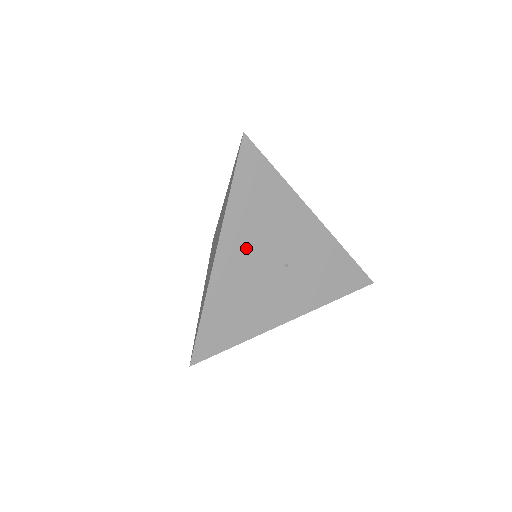
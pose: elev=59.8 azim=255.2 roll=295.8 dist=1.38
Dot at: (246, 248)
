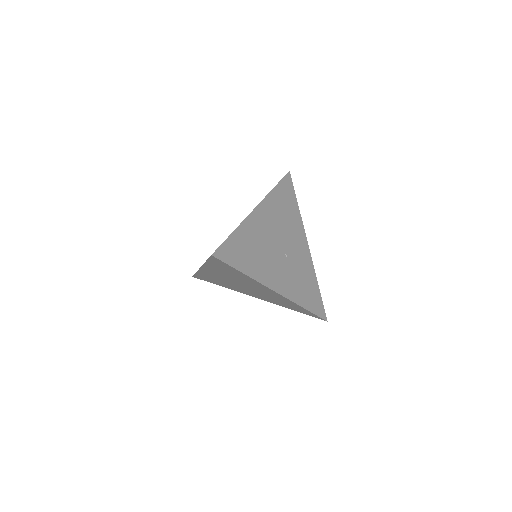
Dot at: (270, 222)
